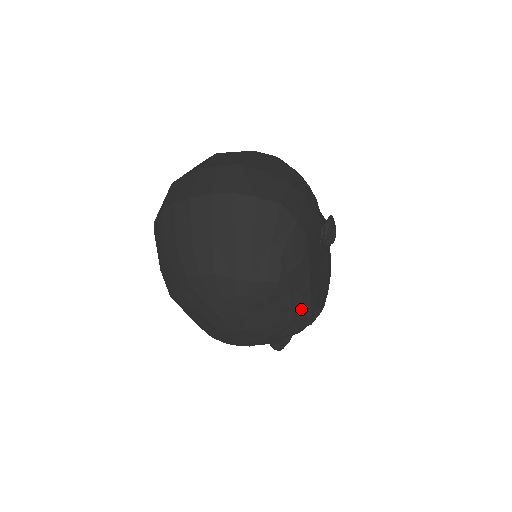
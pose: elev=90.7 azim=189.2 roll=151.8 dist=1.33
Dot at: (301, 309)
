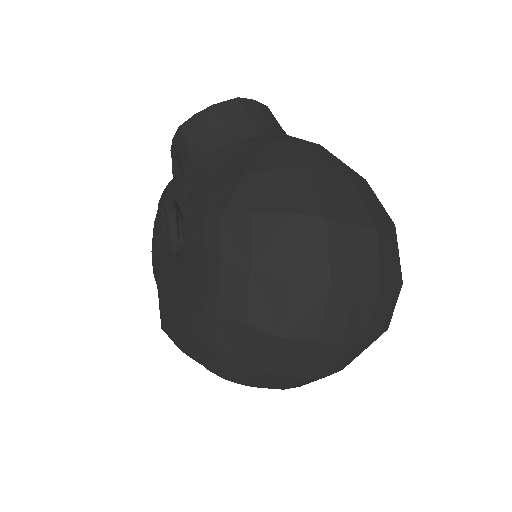
Dot at: occluded
